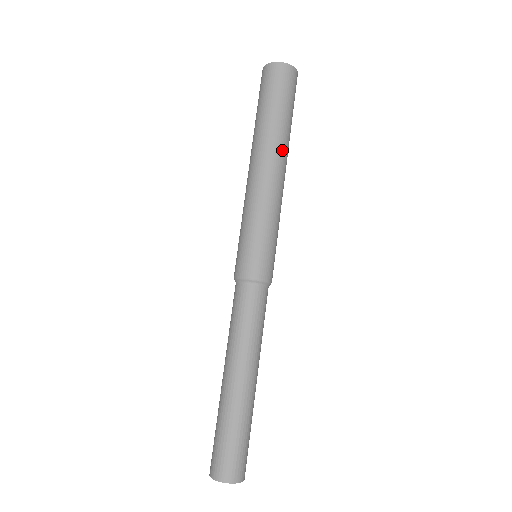
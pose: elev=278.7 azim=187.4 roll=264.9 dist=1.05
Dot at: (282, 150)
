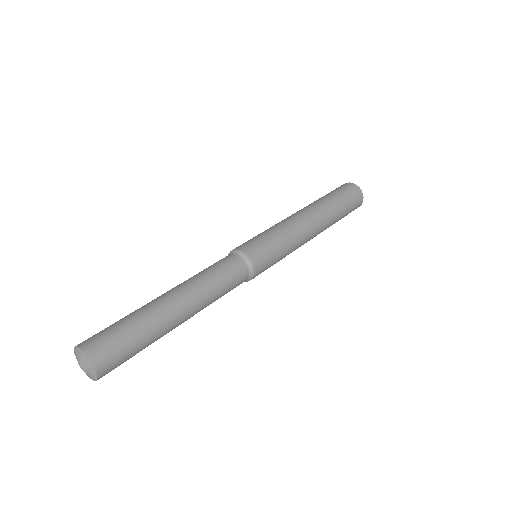
Dot at: (325, 224)
